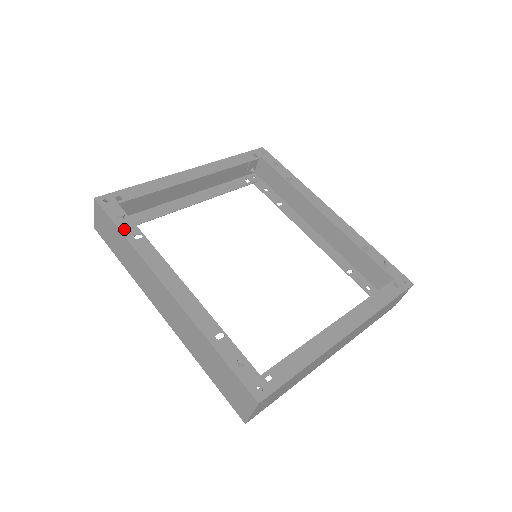
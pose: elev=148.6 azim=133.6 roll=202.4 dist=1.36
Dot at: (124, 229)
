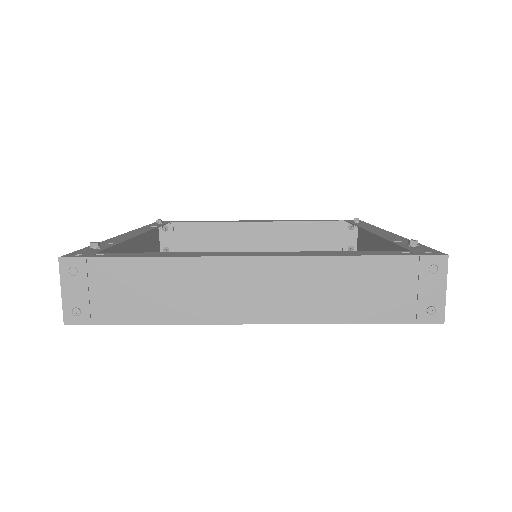
Dot at: (151, 225)
